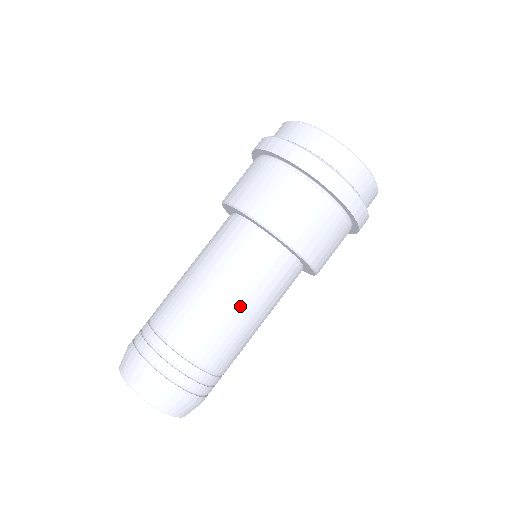
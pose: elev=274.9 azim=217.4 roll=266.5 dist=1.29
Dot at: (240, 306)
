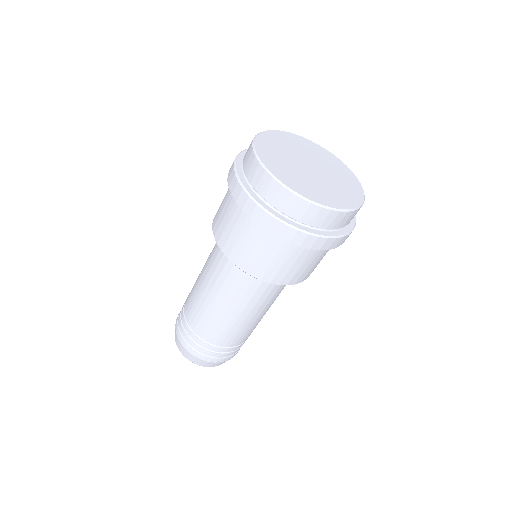
Dot at: (254, 315)
